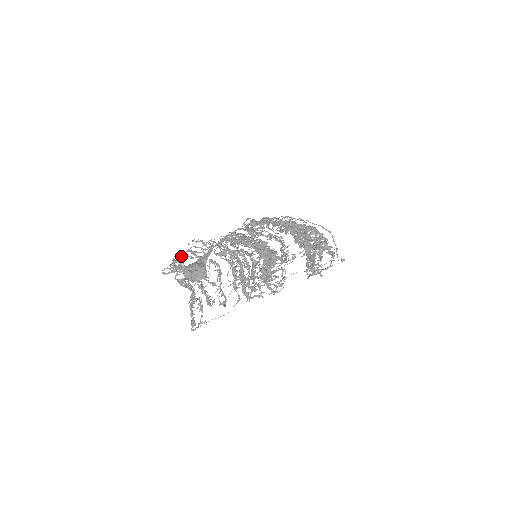
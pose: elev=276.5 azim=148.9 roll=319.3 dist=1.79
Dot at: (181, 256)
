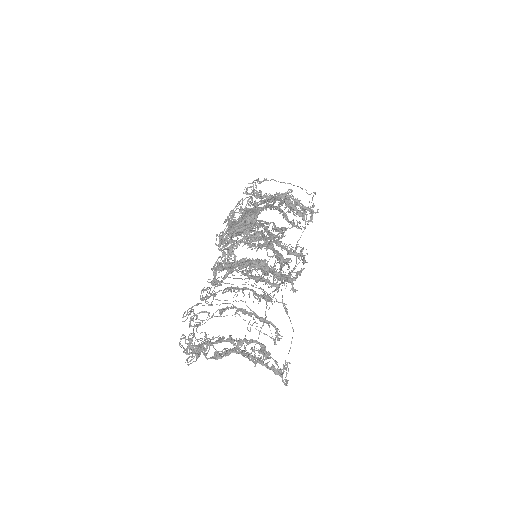
Dot at: (189, 334)
